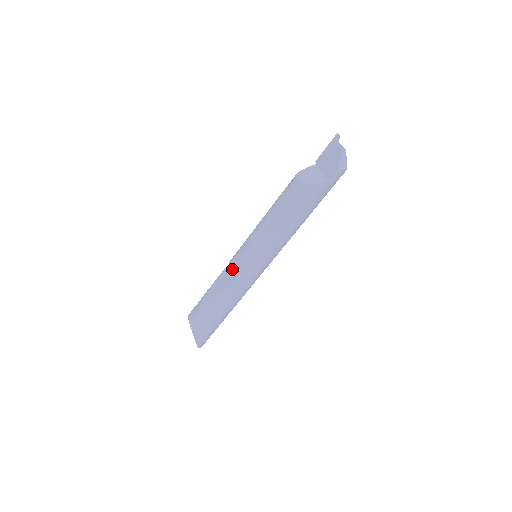
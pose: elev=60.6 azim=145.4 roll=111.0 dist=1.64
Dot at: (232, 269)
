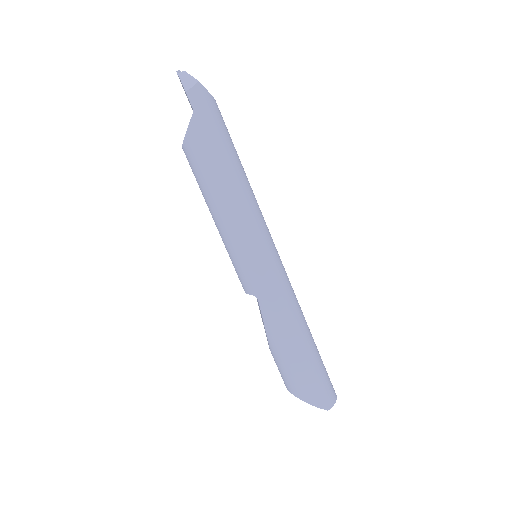
Dot at: occluded
